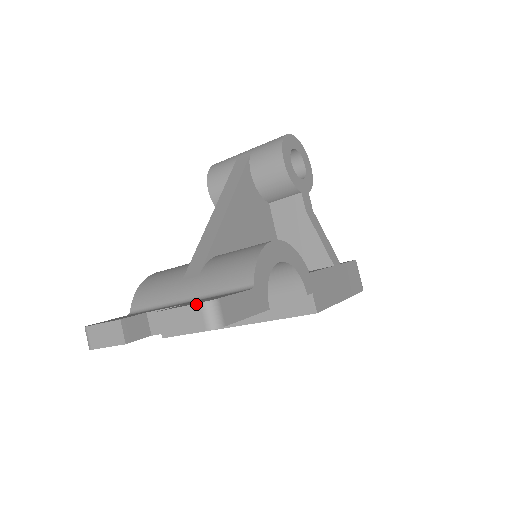
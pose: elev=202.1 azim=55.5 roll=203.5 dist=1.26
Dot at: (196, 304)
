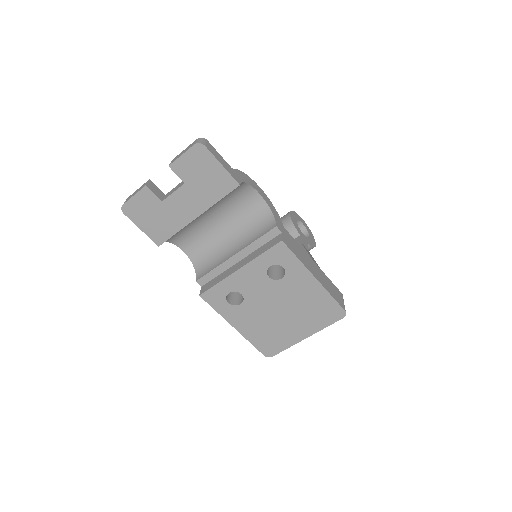
Dot at: (194, 141)
